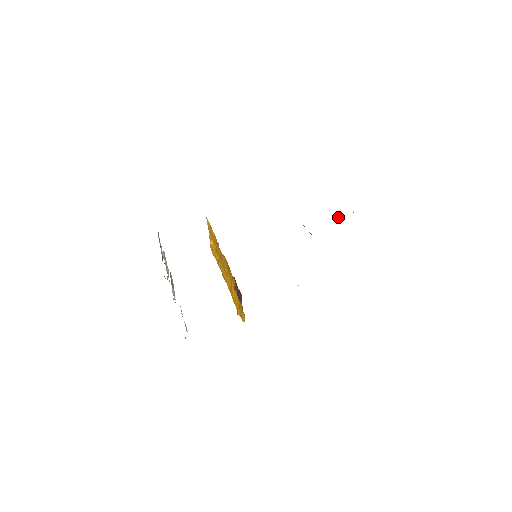
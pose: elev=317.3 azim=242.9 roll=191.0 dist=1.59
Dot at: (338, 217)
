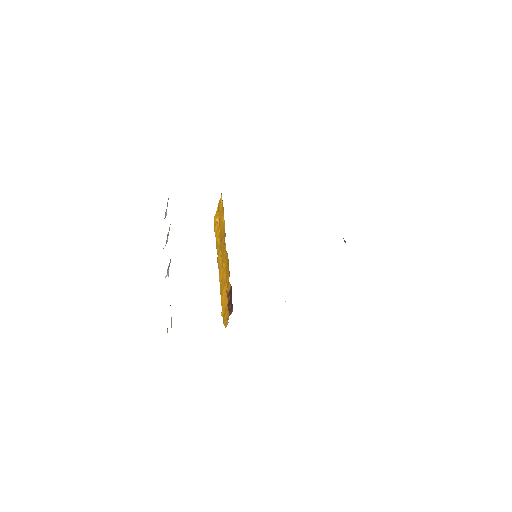
Dot at: (345, 242)
